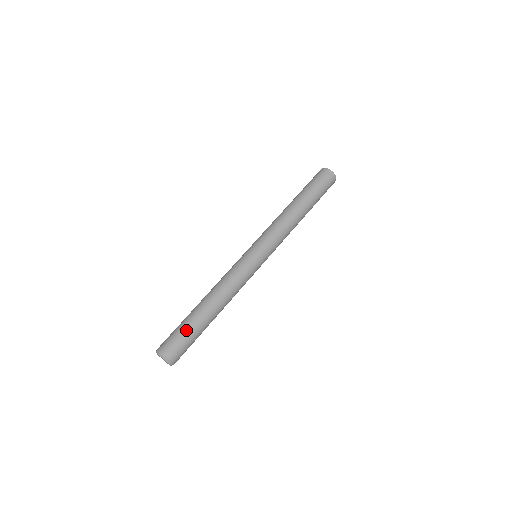
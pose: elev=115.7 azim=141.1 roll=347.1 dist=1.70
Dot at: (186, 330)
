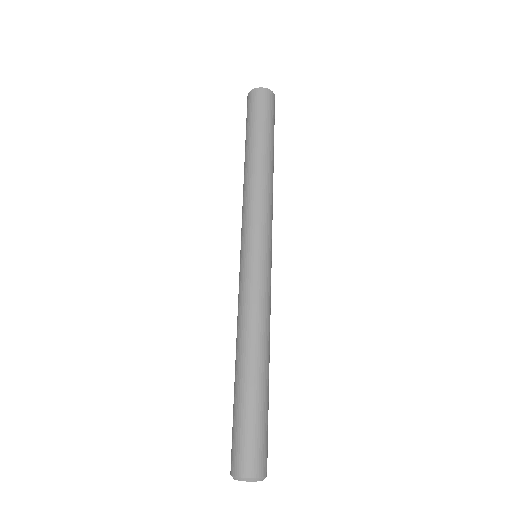
Dot at: (263, 420)
